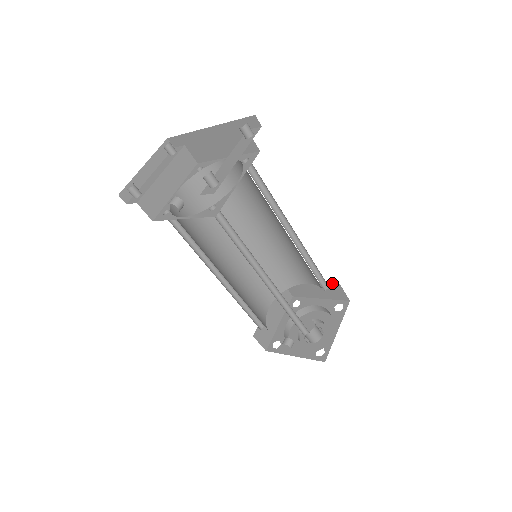
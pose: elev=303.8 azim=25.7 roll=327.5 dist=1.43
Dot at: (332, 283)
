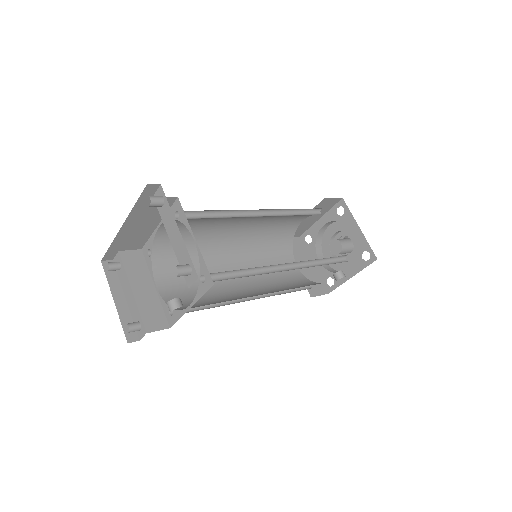
Dot at: (319, 203)
